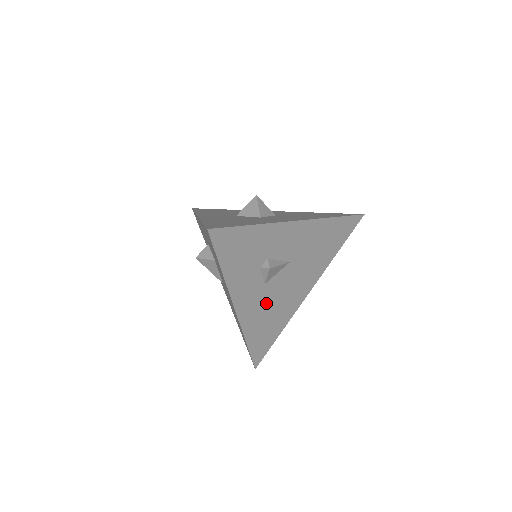
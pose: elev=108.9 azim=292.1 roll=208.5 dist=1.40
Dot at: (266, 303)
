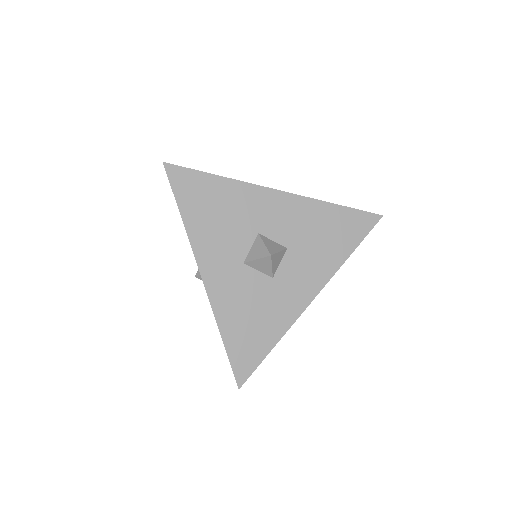
Dot at: occluded
